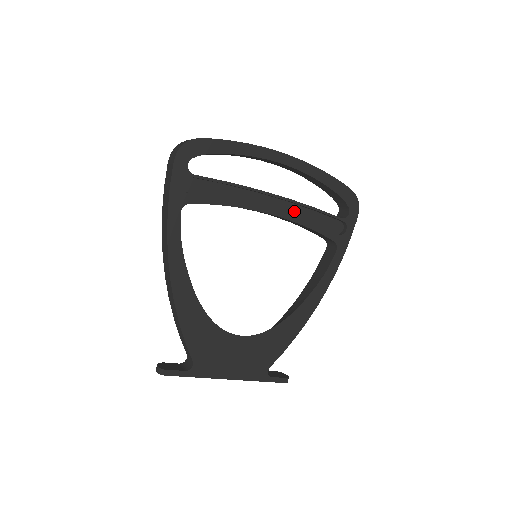
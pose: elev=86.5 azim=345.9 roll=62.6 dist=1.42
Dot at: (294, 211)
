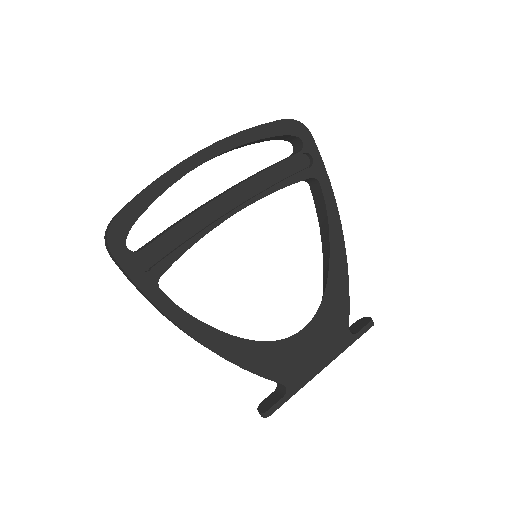
Dot at: (253, 189)
